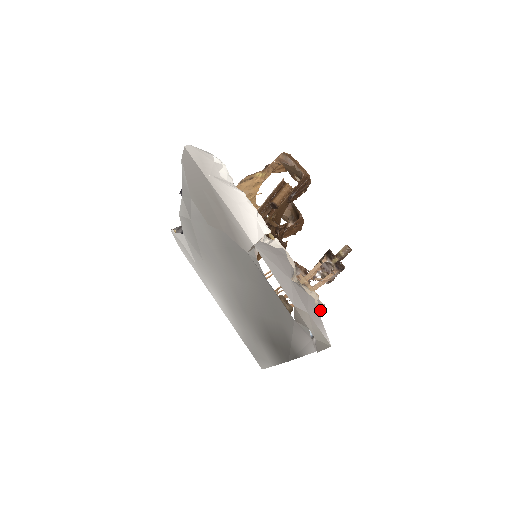
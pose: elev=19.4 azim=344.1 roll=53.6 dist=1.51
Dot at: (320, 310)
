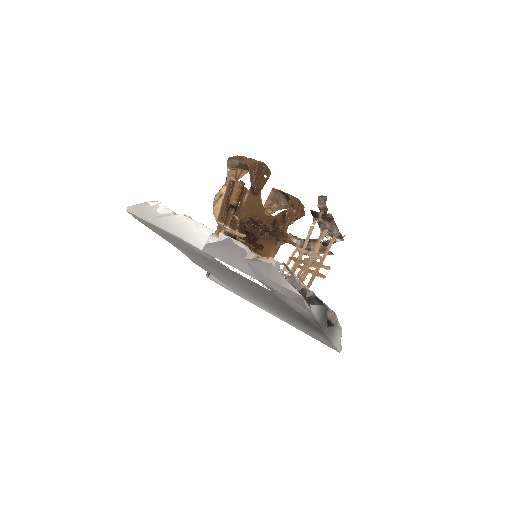
Dot at: occluded
